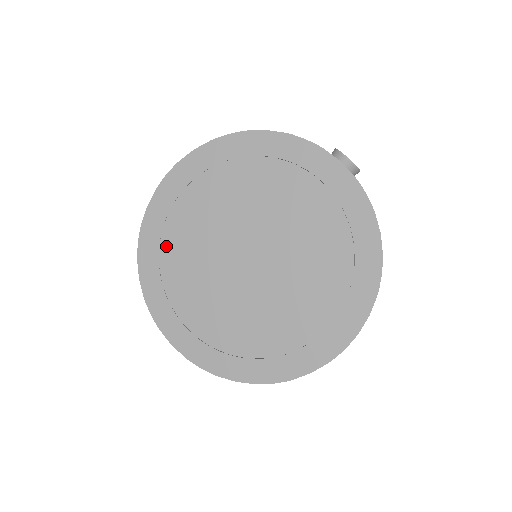
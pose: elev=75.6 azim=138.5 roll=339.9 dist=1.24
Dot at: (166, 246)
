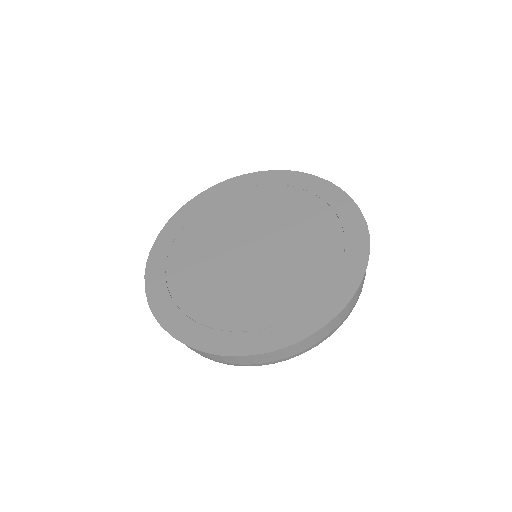
Dot at: (173, 259)
